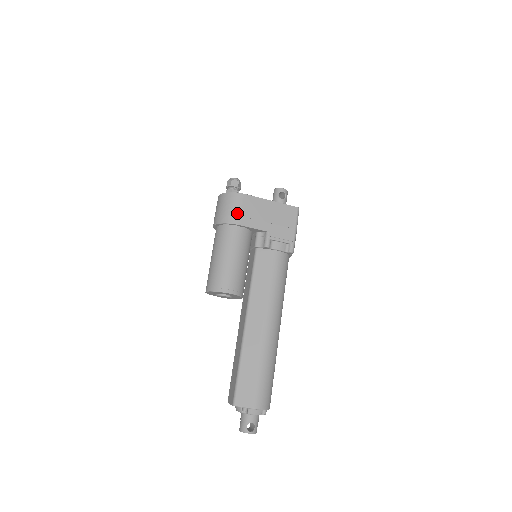
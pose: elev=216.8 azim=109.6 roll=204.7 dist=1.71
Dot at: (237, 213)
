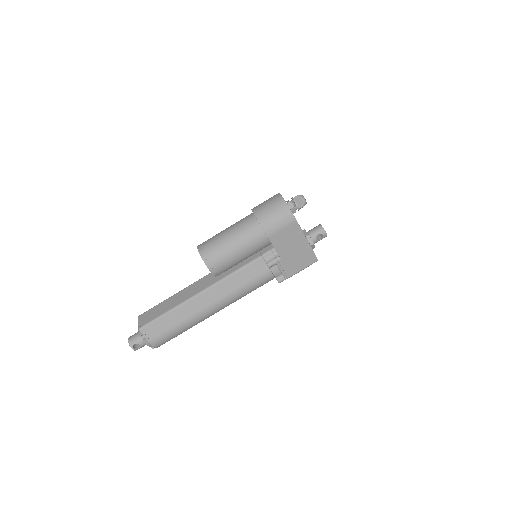
Dot at: (277, 229)
